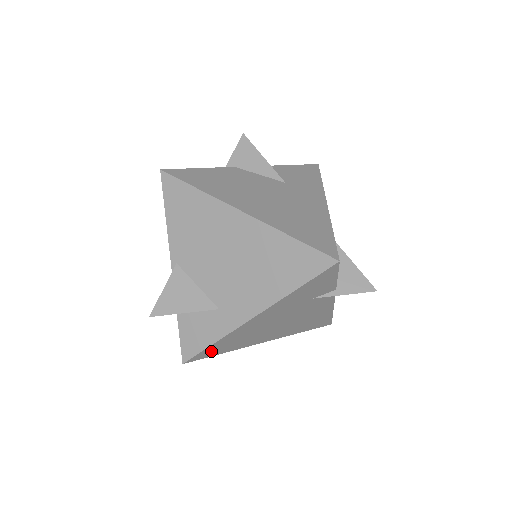
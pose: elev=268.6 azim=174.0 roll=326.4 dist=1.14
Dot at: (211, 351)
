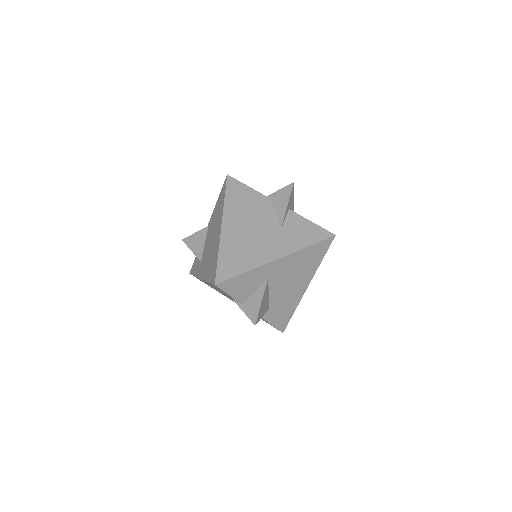
Dot at: (199, 279)
